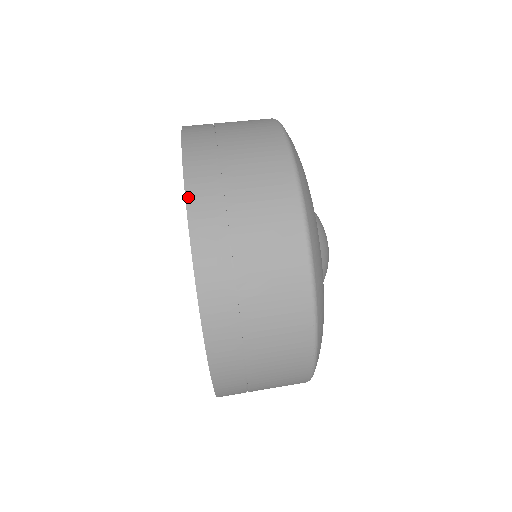
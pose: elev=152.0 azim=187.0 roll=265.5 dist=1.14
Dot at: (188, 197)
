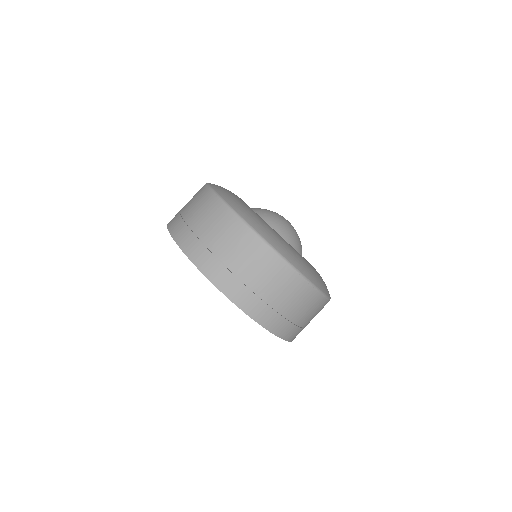
Dot at: (202, 271)
